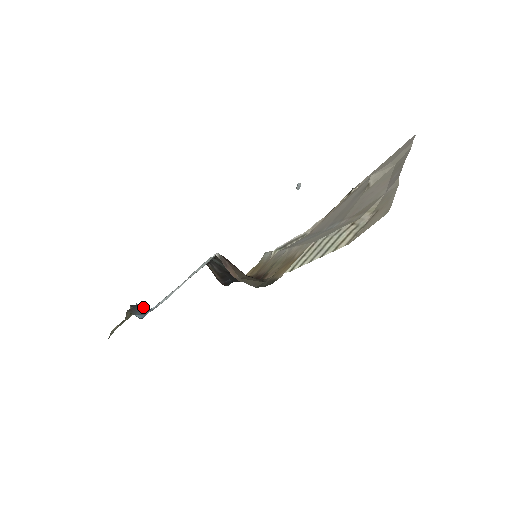
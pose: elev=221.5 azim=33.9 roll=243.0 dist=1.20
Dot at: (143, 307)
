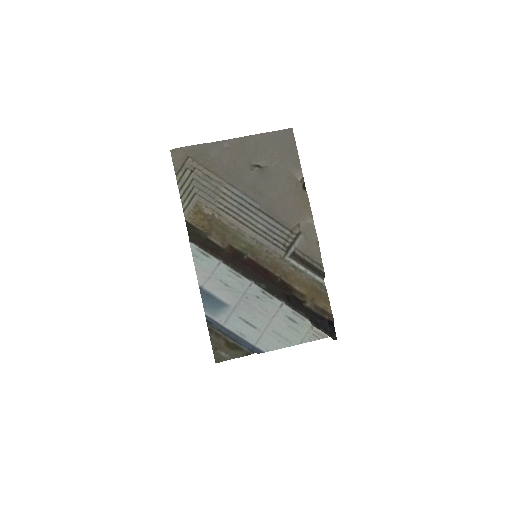
Dot at: (248, 348)
